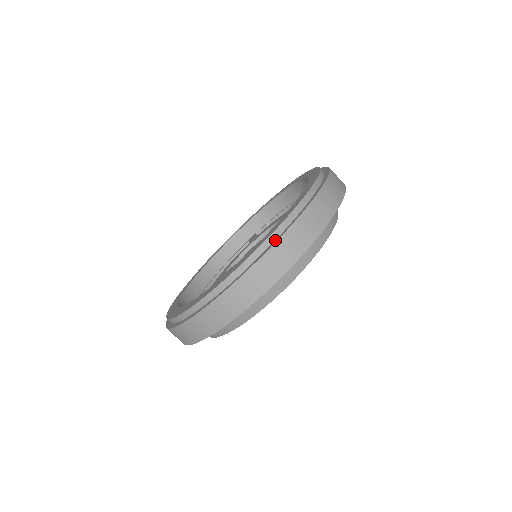
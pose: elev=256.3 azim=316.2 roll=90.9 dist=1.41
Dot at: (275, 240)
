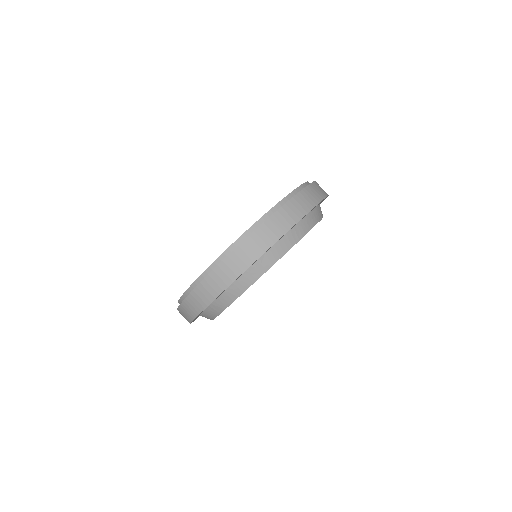
Dot at: (214, 268)
